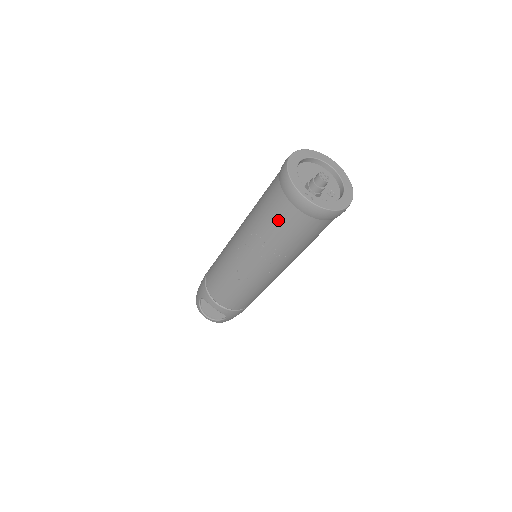
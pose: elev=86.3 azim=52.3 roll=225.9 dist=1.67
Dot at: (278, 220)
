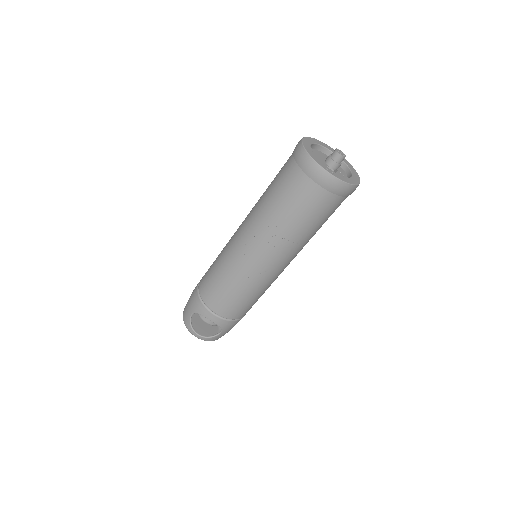
Dot at: (296, 201)
